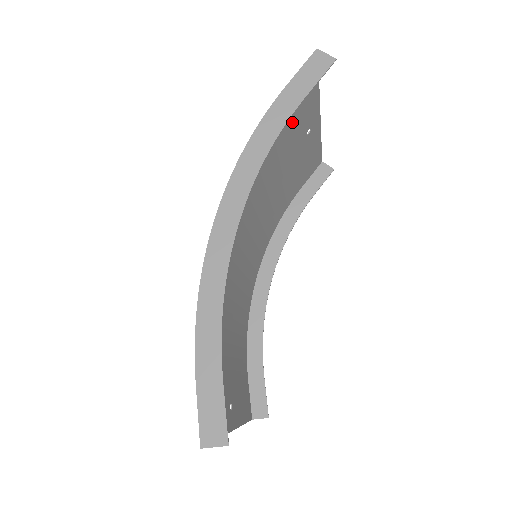
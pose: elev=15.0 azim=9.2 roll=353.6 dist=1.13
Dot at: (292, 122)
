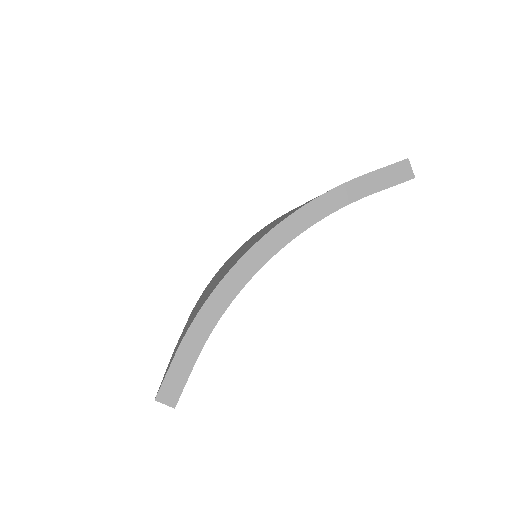
Dot at: occluded
